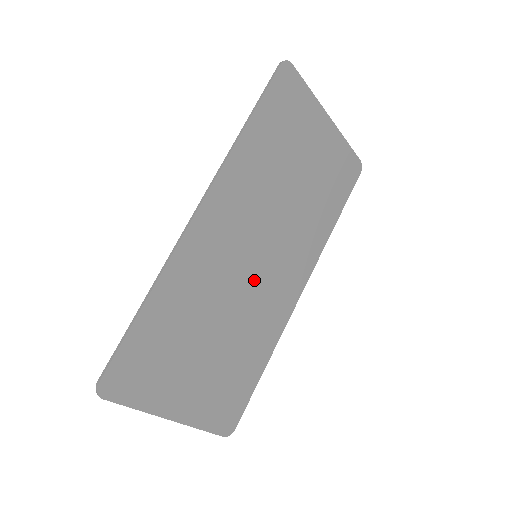
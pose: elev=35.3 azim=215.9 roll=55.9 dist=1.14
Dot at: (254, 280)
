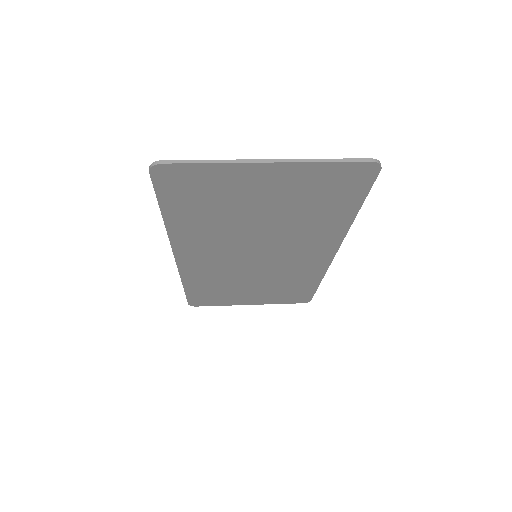
Dot at: (266, 264)
